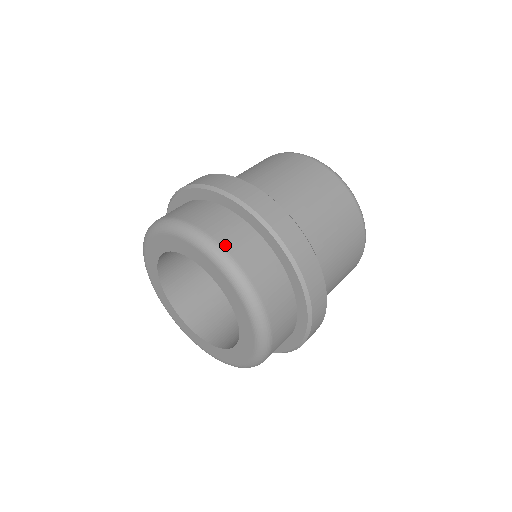
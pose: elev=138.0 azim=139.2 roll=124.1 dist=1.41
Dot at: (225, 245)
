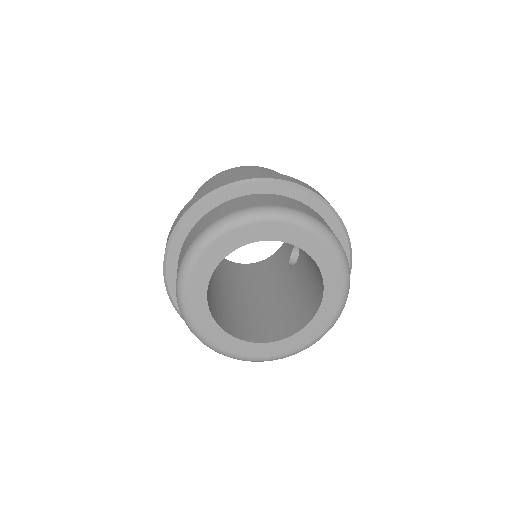
Dot at: (273, 205)
